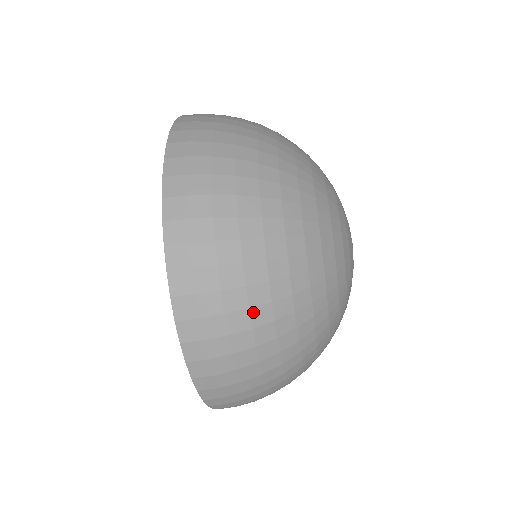
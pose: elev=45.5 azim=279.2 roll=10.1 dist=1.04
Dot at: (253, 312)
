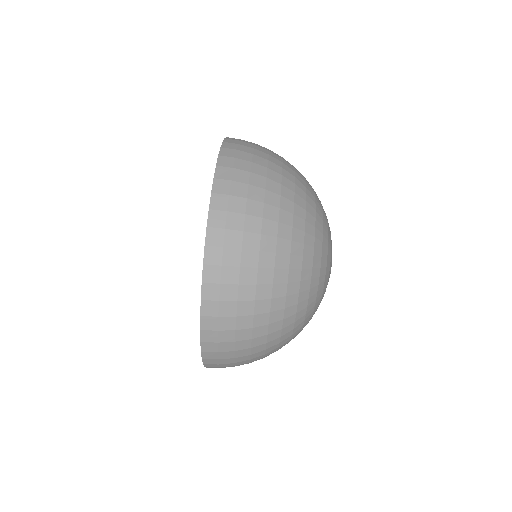
Dot at: occluded
